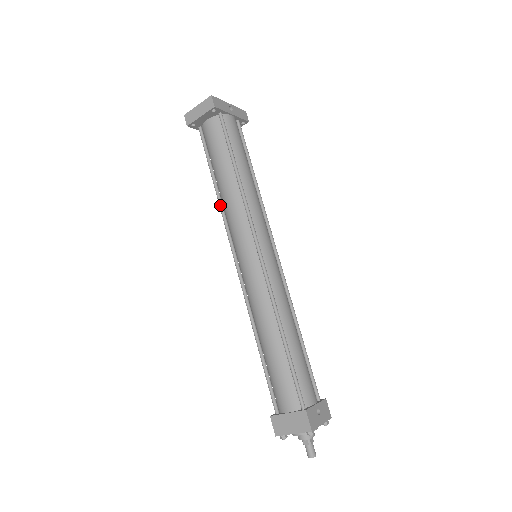
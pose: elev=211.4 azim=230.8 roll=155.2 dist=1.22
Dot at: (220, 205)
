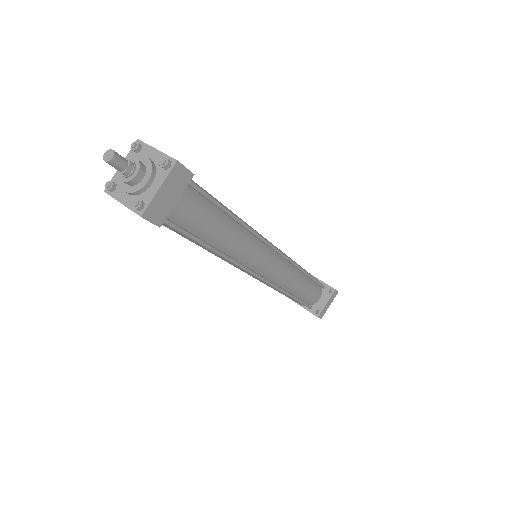
Dot at: occluded
